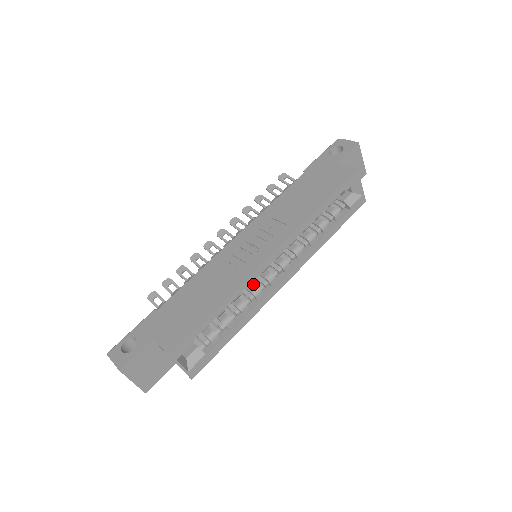
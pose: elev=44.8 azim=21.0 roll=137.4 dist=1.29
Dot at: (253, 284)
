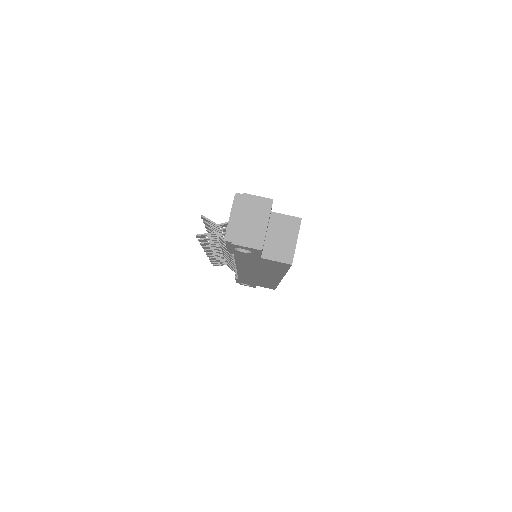
Dot at: occluded
